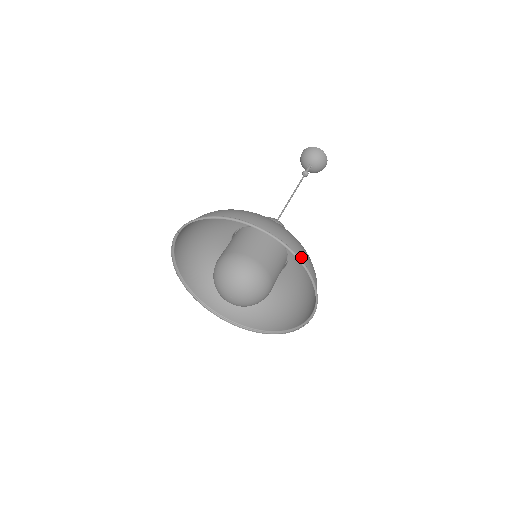
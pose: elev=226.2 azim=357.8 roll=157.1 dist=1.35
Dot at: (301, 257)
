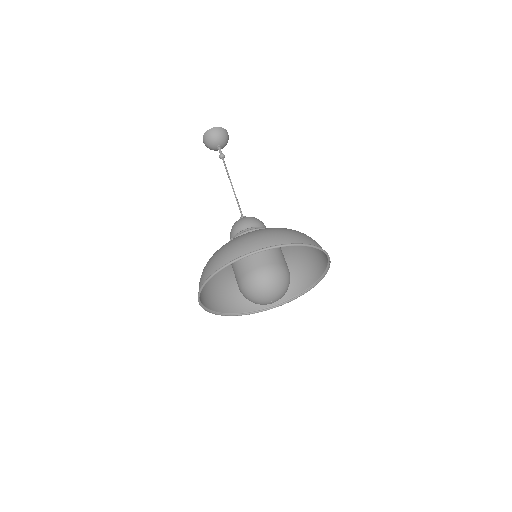
Dot at: (314, 244)
